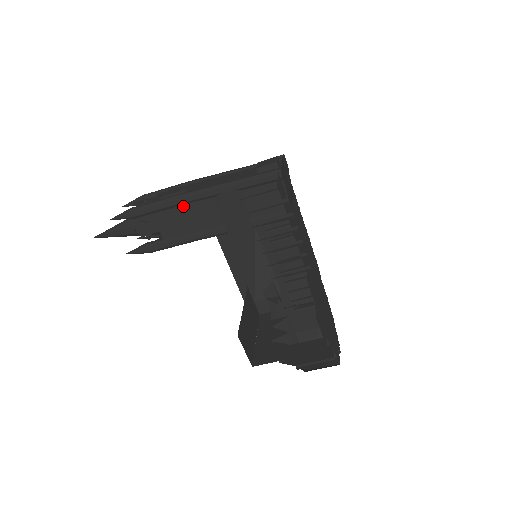
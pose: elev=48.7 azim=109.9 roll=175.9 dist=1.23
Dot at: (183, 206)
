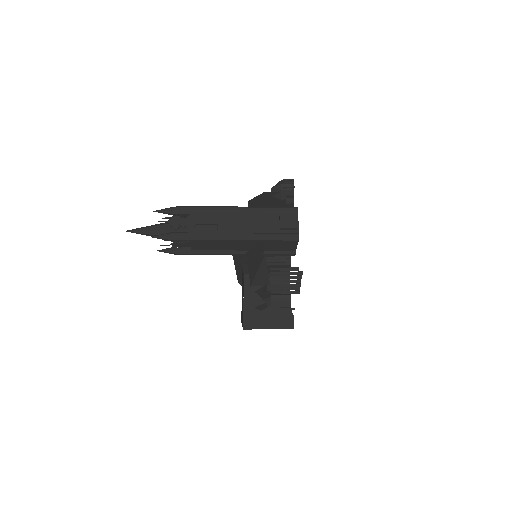
Dot at: (216, 240)
